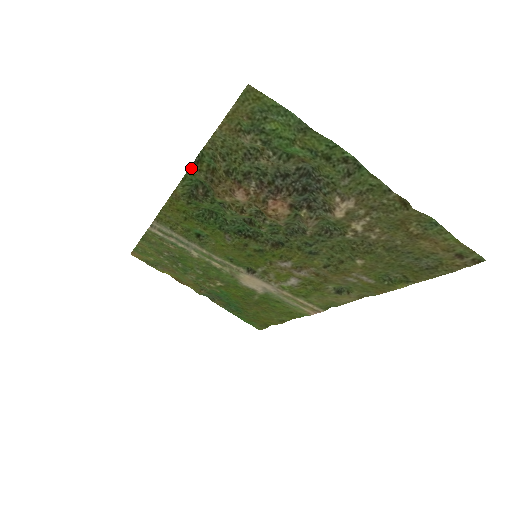
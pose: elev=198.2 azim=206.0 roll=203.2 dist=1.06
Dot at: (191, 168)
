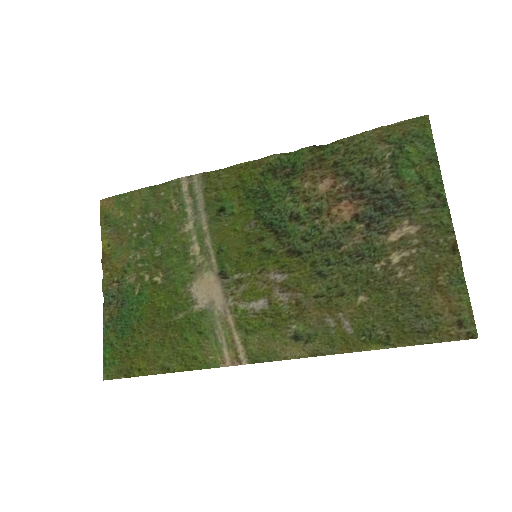
Dot at: (308, 148)
